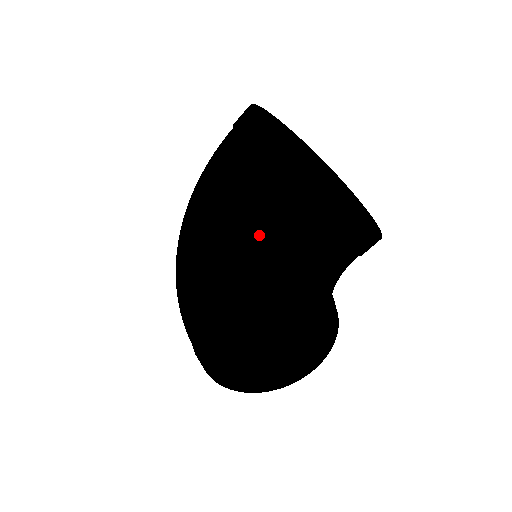
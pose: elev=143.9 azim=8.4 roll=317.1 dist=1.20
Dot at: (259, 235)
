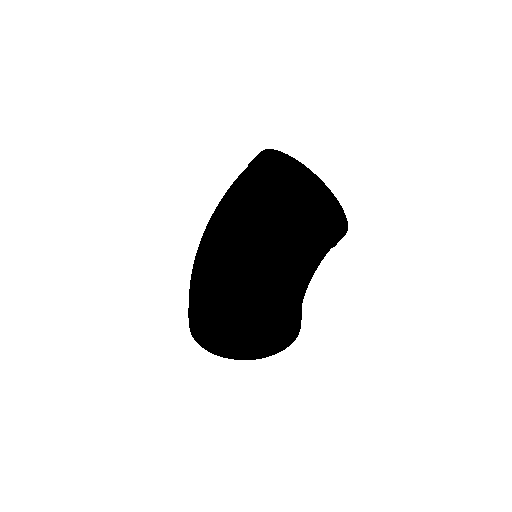
Dot at: (302, 226)
